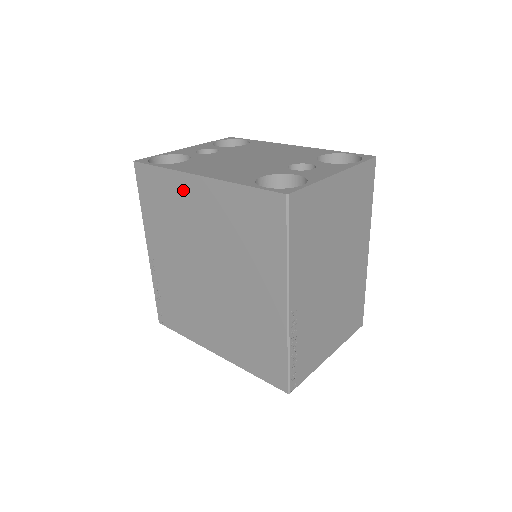
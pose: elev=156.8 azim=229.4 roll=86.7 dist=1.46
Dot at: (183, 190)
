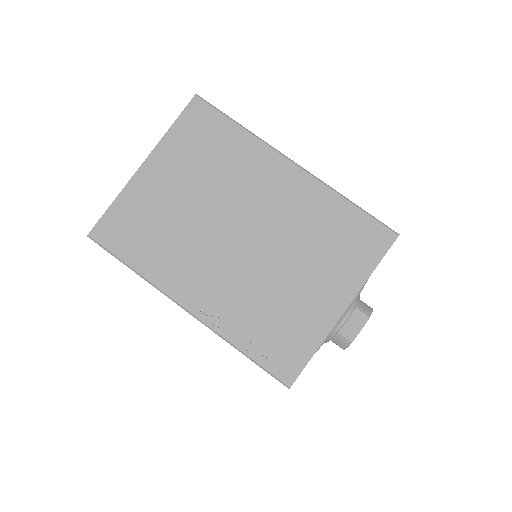
Dot at: occluded
